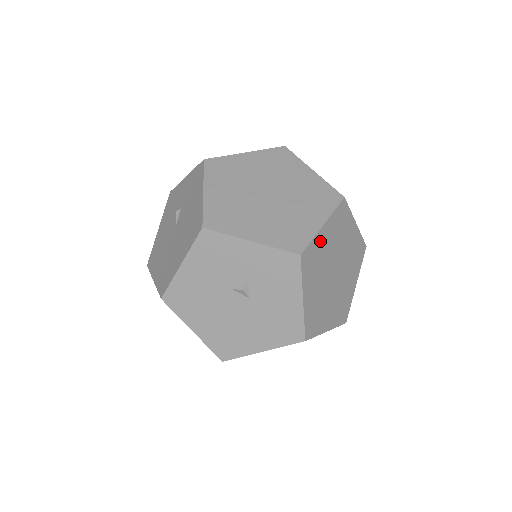
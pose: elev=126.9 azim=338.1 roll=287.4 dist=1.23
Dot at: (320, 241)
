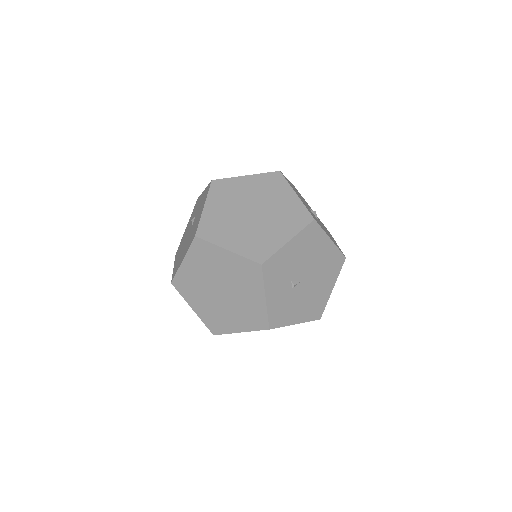
Dot at: (238, 183)
